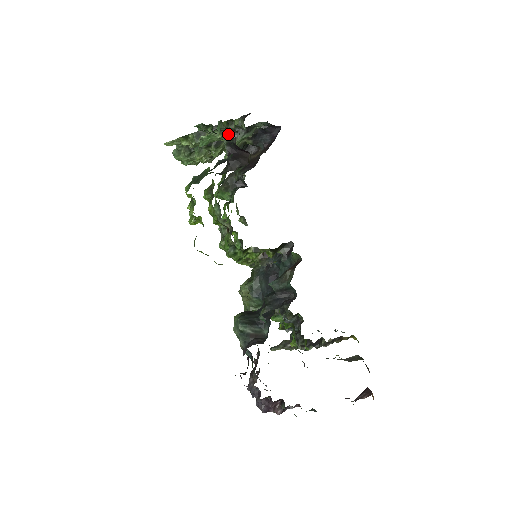
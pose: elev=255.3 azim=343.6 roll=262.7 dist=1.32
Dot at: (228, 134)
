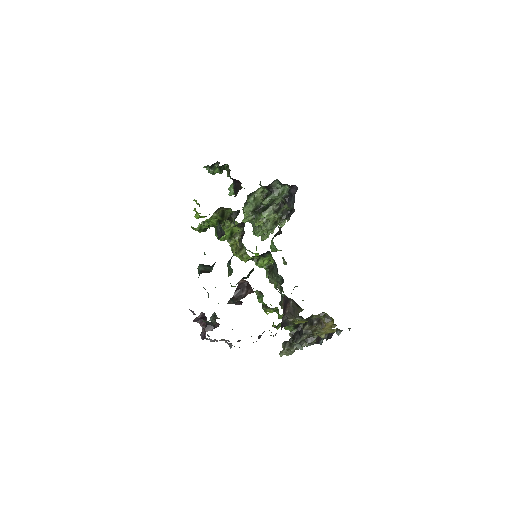
Dot at: (228, 174)
